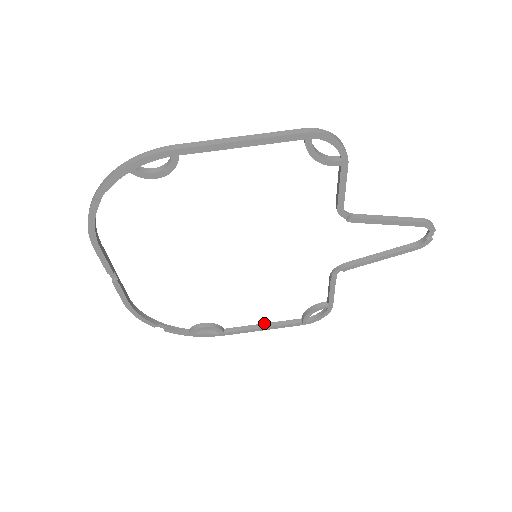
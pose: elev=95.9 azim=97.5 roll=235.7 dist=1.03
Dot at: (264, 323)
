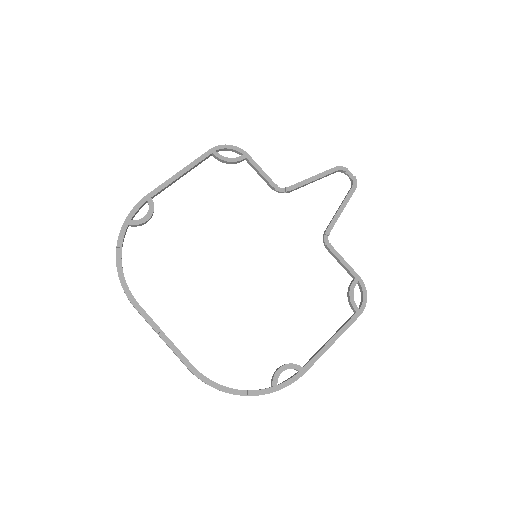
Dot at: occluded
